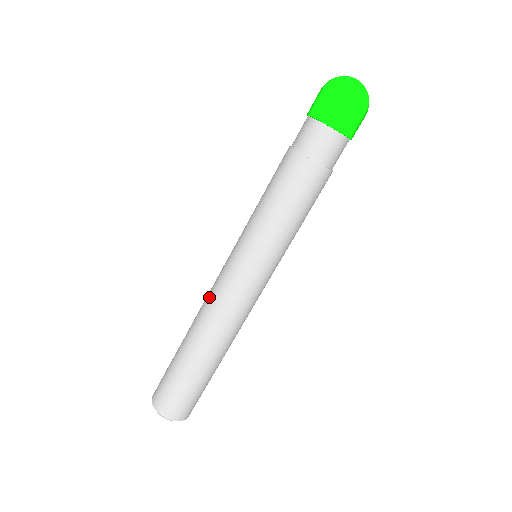
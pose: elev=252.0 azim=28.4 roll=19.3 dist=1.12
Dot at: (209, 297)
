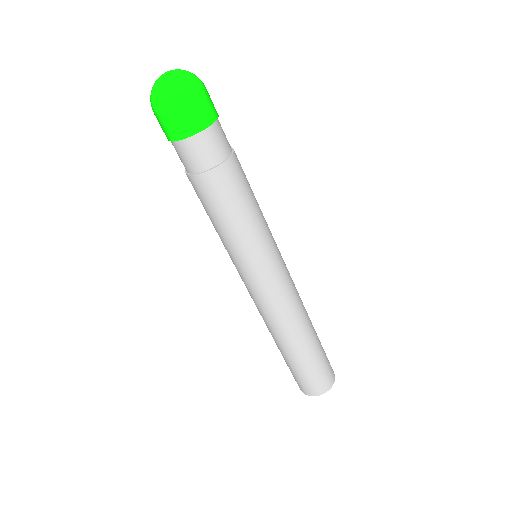
Dot at: (271, 314)
